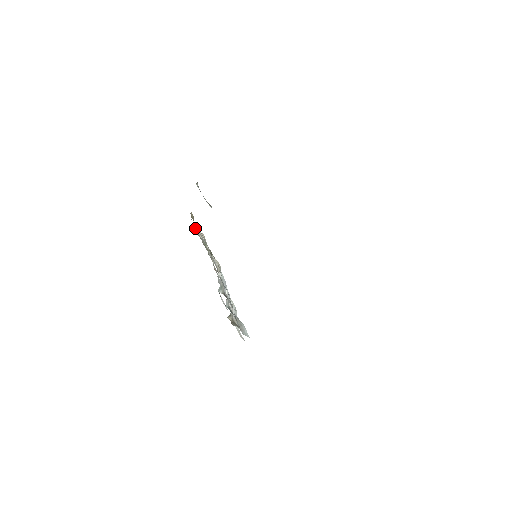
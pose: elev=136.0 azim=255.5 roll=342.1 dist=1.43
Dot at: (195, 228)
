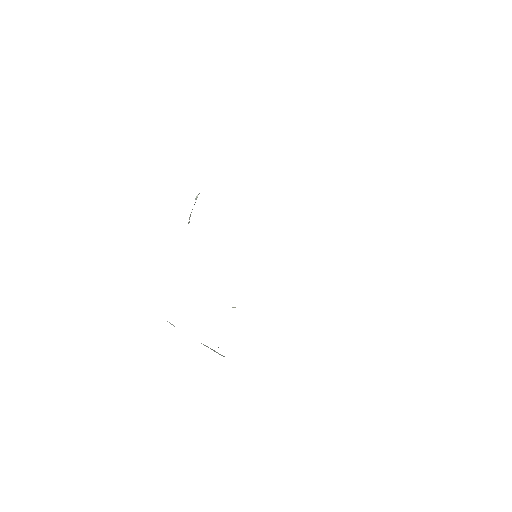
Dot at: occluded
